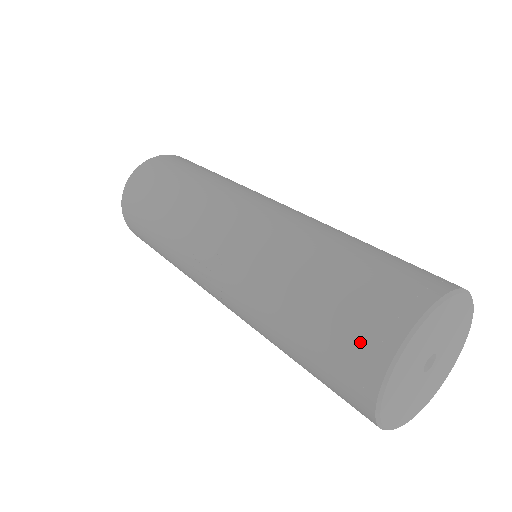
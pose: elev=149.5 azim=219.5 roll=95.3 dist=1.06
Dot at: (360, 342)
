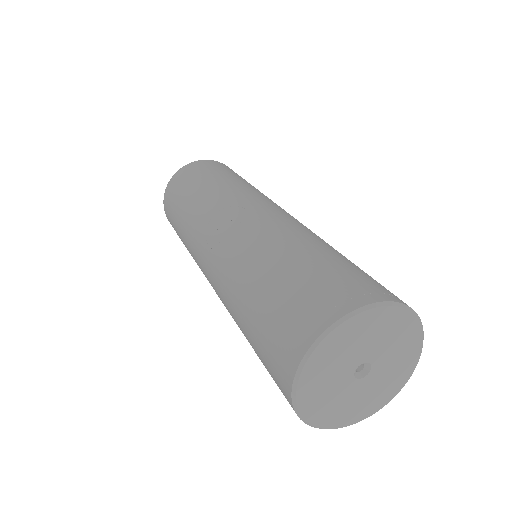
Dot at: (334, 292)
